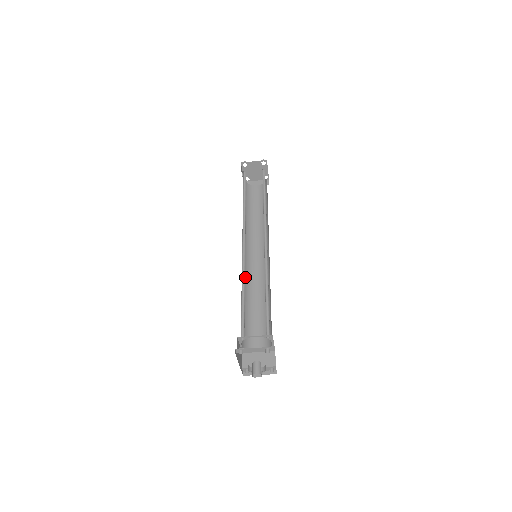
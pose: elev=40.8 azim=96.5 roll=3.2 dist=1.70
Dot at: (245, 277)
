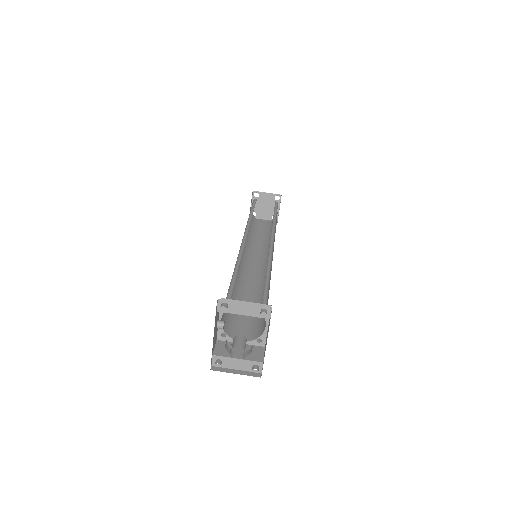
Dot at: (238, 273)
